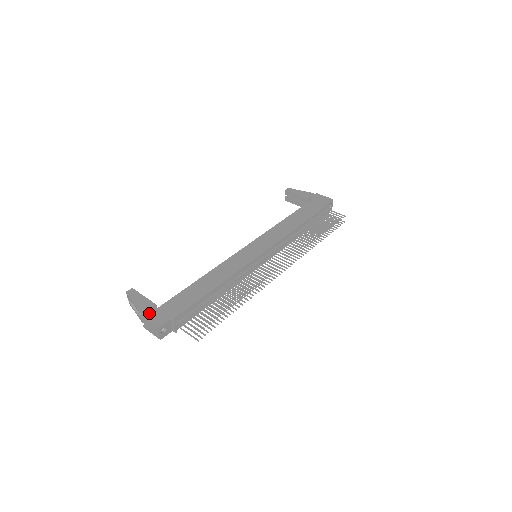
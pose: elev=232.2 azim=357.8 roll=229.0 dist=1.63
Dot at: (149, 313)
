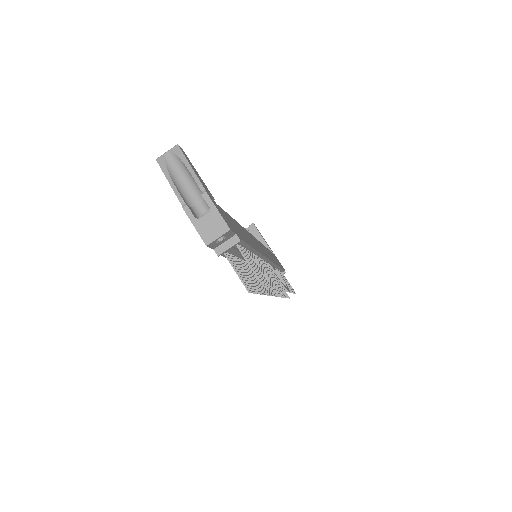
Dot at: occluded
